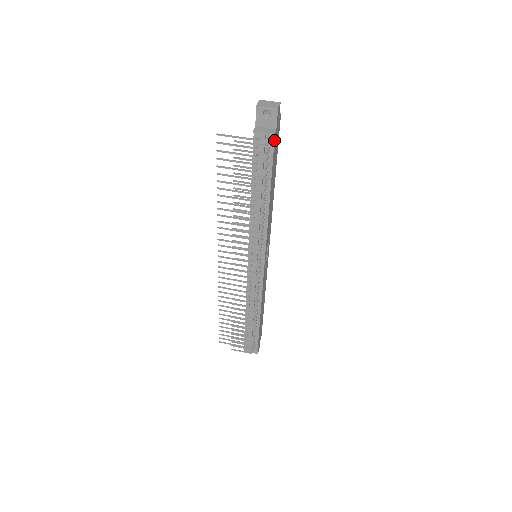
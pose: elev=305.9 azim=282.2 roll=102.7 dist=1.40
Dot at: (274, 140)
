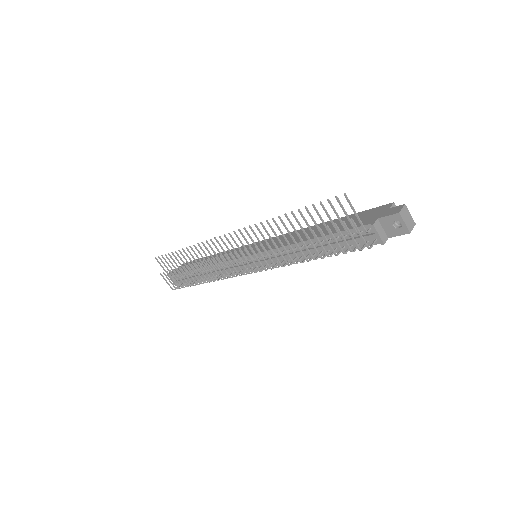
Dot at: occluded
